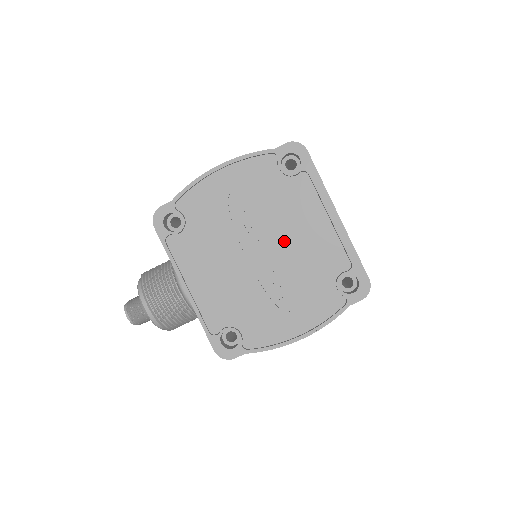
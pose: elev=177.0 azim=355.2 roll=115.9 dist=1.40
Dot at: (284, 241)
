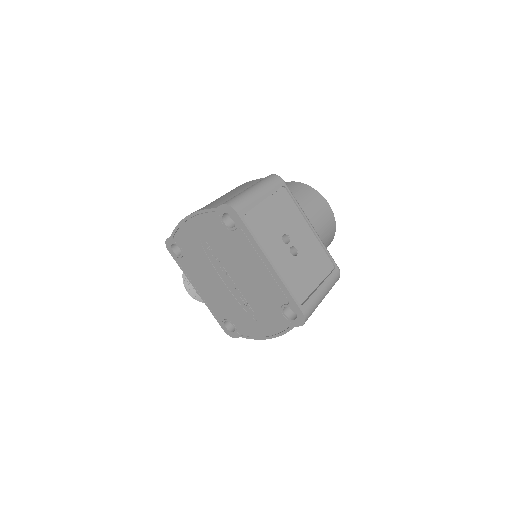
Dot at: (241, 275)
